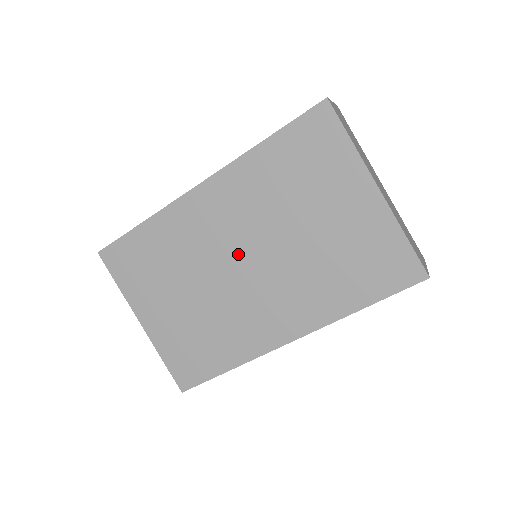
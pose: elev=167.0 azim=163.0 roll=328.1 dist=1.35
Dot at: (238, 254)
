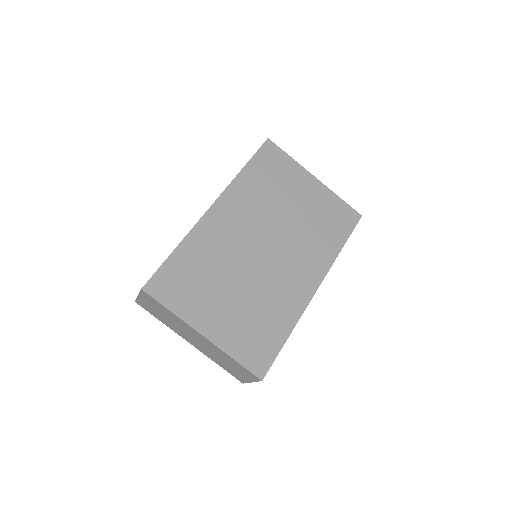
Dot at: (258, 243)
